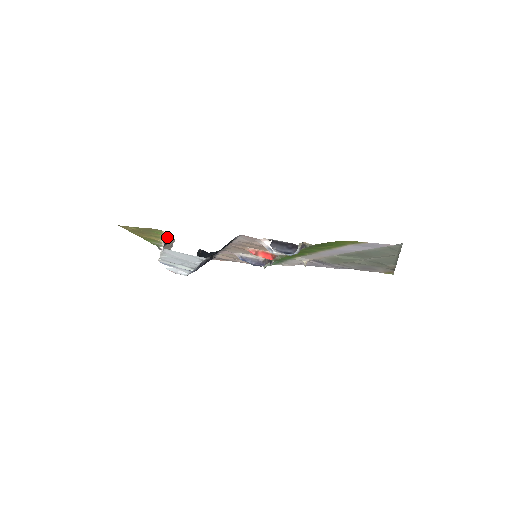
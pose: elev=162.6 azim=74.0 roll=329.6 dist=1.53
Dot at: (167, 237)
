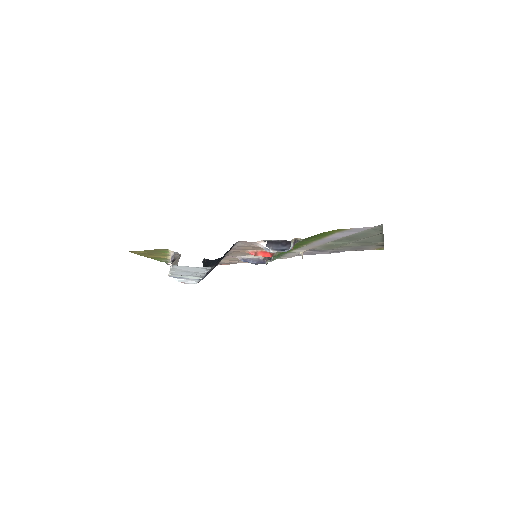
Dot at: (173, 254)
